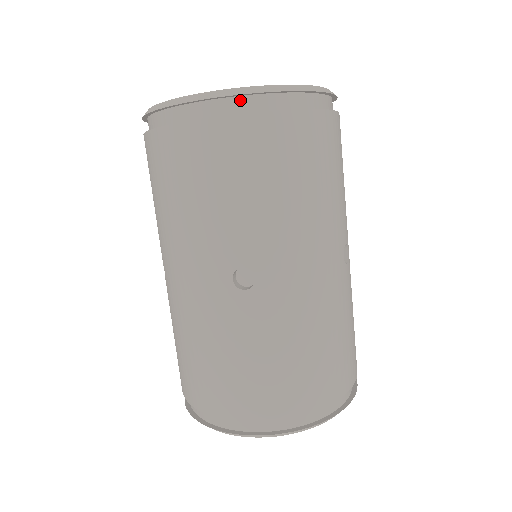
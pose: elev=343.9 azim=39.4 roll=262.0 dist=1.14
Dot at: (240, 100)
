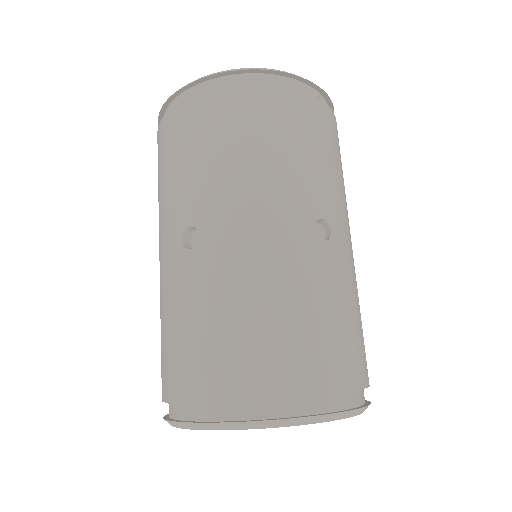
Dot at: (200, 86)
